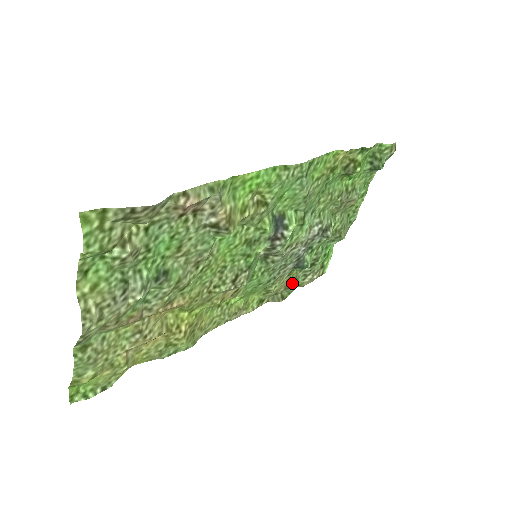
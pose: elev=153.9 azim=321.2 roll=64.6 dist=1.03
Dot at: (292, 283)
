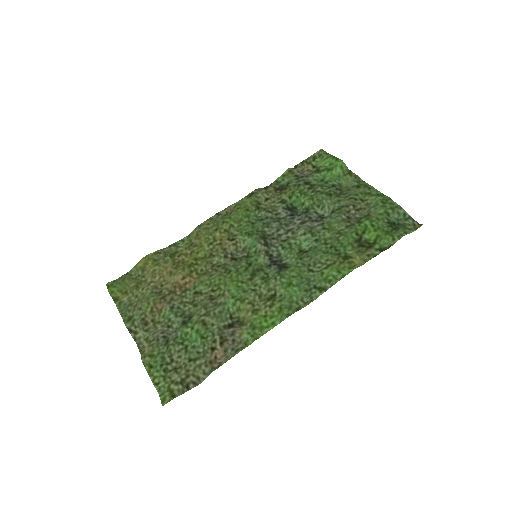
Dot at: (283, 188)
